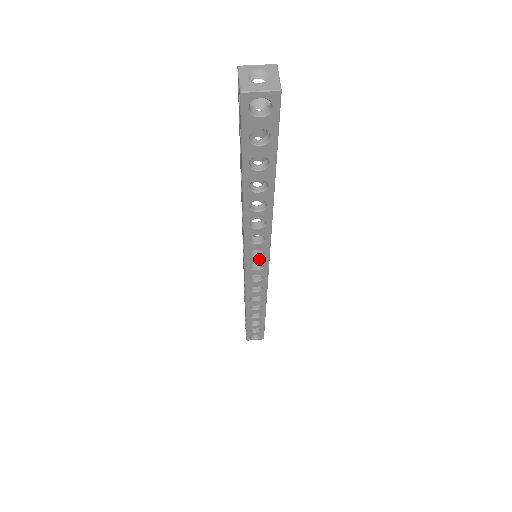
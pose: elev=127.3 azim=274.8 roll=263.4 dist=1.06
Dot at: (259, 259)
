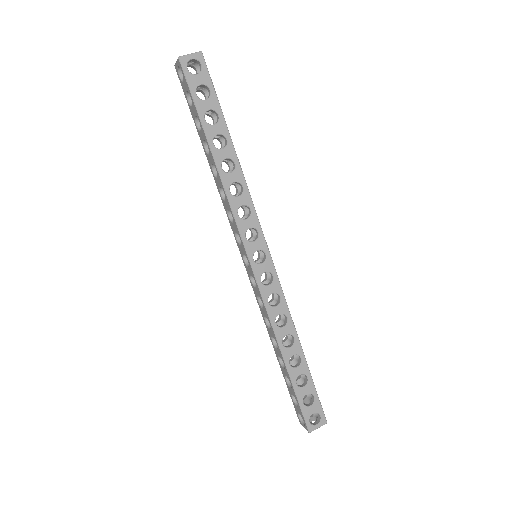
Dot at: (257, 244)
